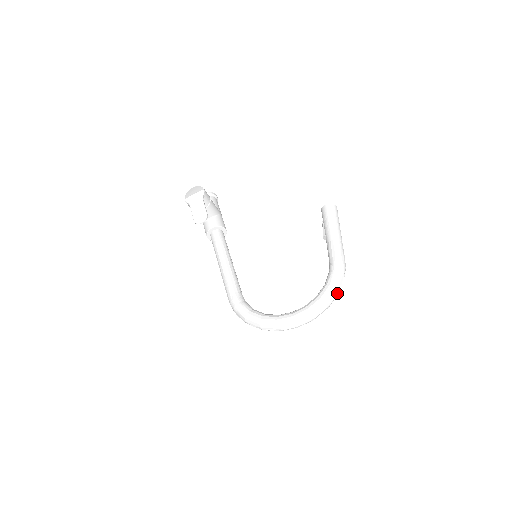
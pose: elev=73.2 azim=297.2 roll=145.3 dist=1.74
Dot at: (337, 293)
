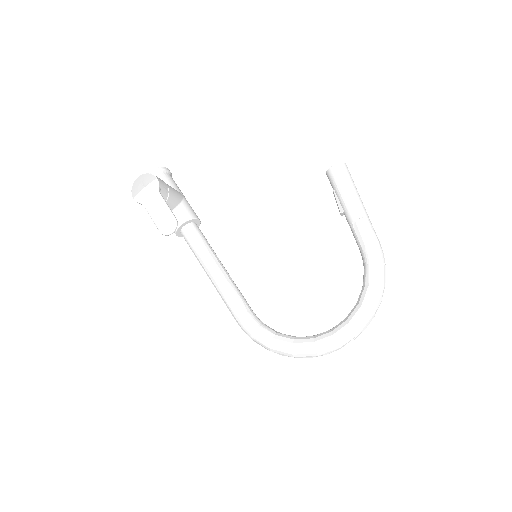
Dot at: occluded
